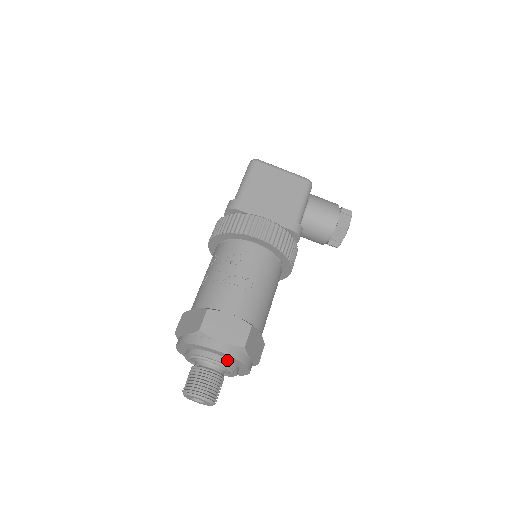
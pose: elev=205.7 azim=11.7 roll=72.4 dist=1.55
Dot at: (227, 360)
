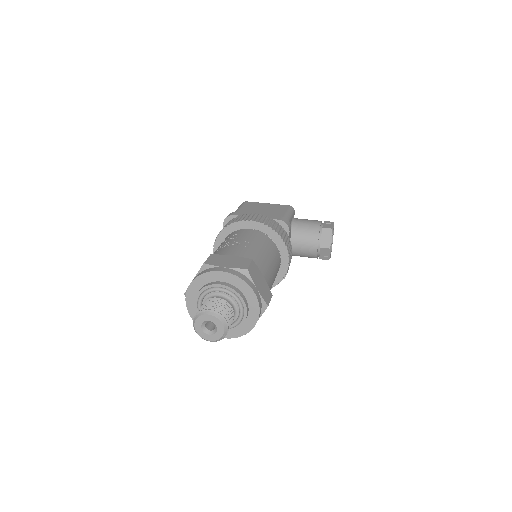
Dot at: (233, 286)
